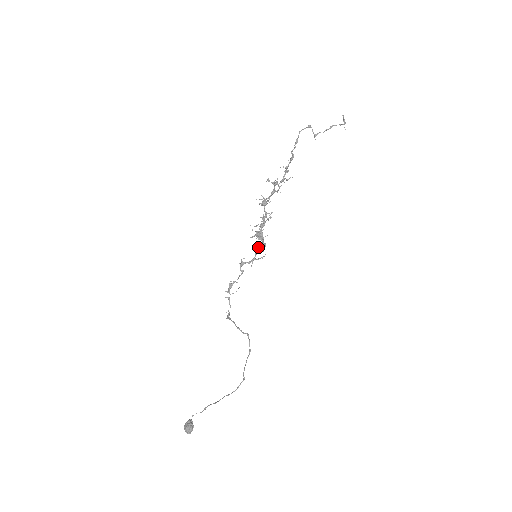
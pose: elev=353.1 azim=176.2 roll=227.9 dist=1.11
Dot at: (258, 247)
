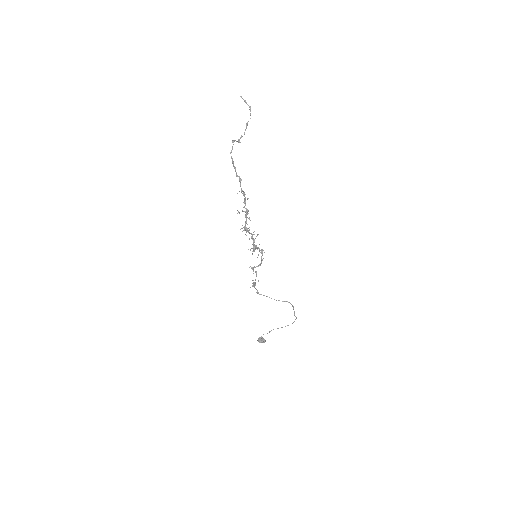
Dot at: (258, 254)
